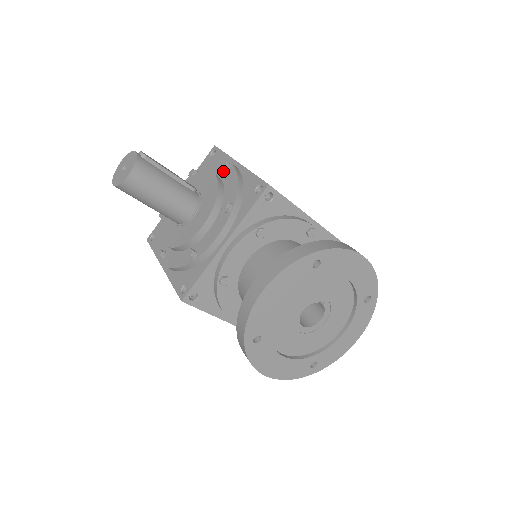
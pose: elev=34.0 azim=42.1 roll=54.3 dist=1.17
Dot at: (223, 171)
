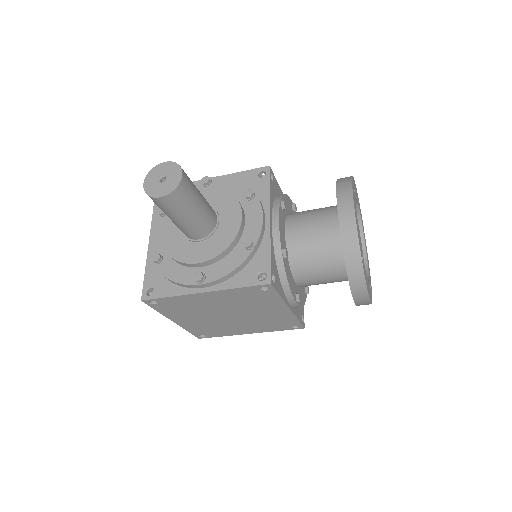
Dot at: (207, 185)
